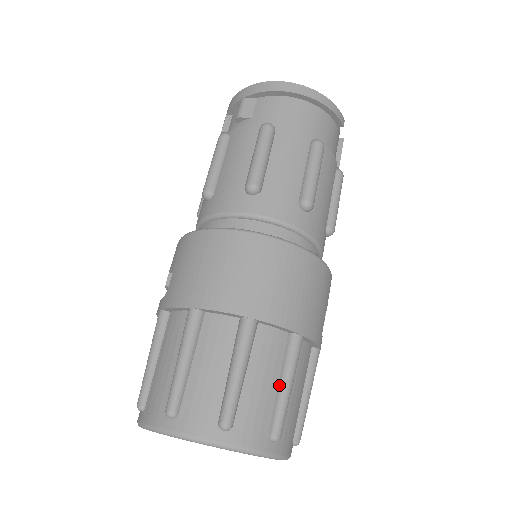
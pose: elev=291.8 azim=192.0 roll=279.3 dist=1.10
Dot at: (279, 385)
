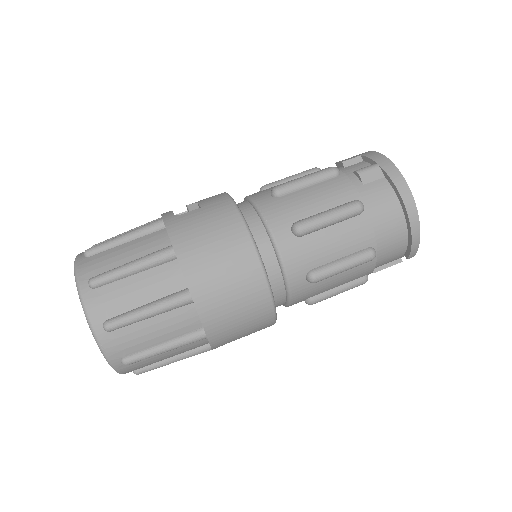
Dot at: (161, 343)
